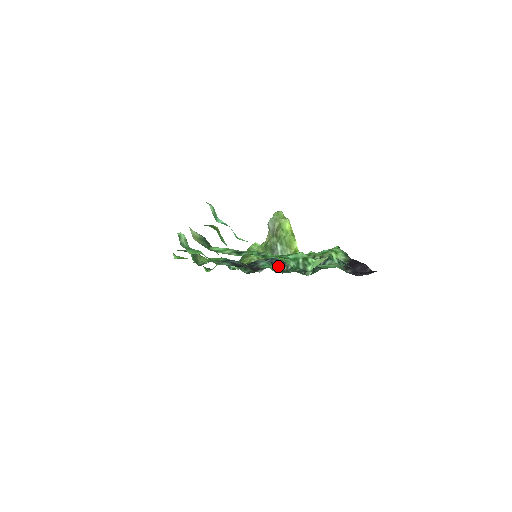
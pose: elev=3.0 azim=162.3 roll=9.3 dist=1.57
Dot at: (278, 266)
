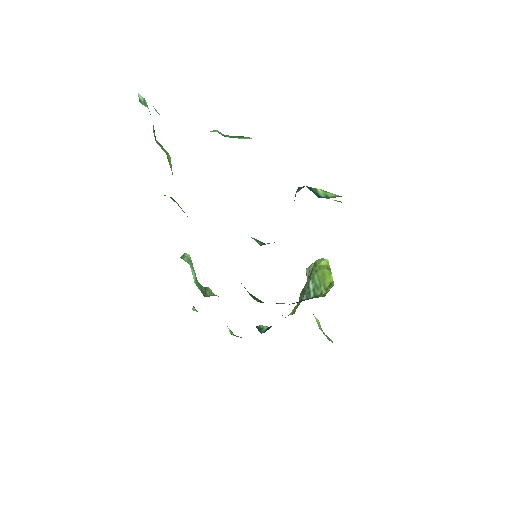
Dot at: occluded
